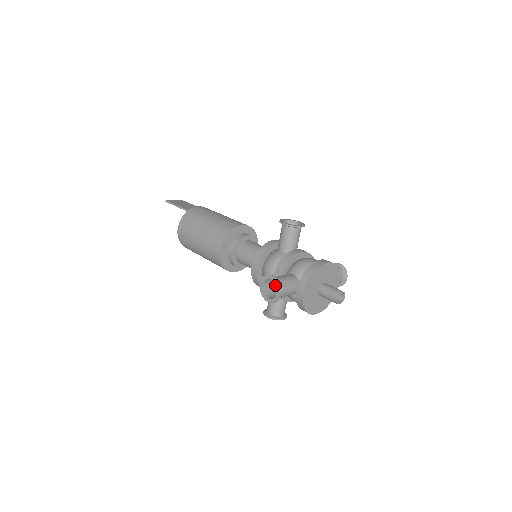
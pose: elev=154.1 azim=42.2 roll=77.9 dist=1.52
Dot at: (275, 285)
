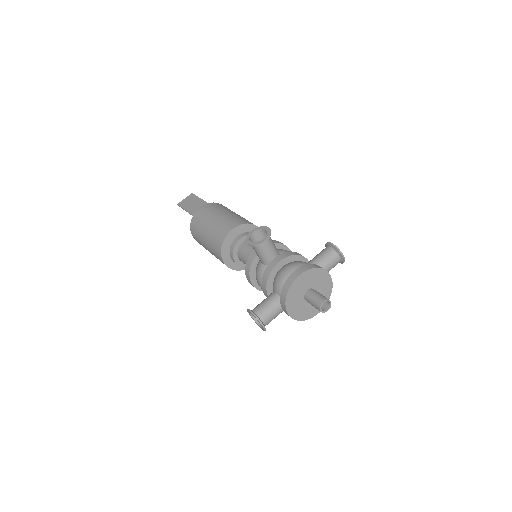
Dot at: occluded
